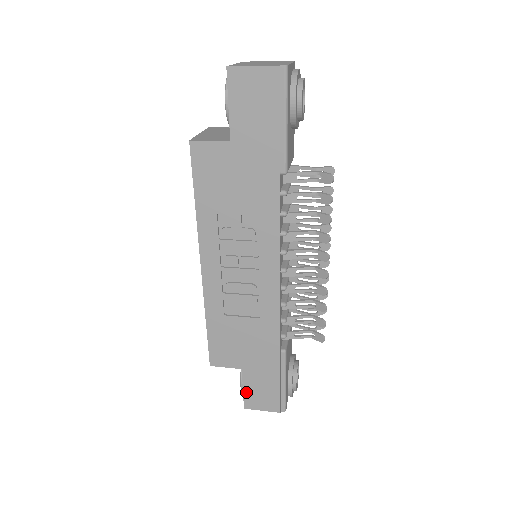
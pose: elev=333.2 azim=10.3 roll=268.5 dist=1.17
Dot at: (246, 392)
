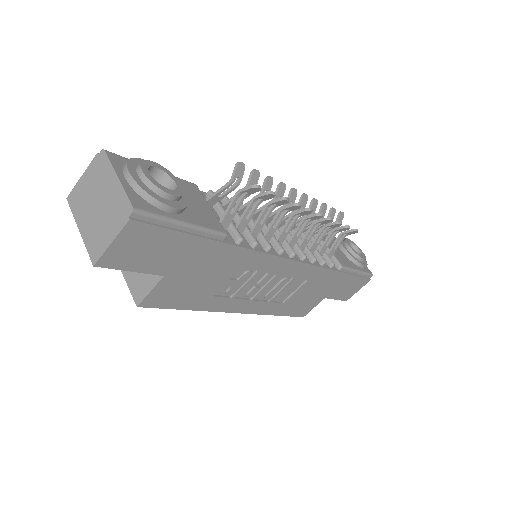
Dot at: (339, 298)
